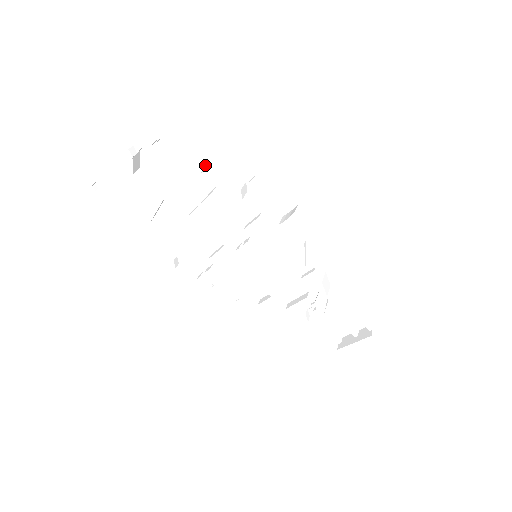
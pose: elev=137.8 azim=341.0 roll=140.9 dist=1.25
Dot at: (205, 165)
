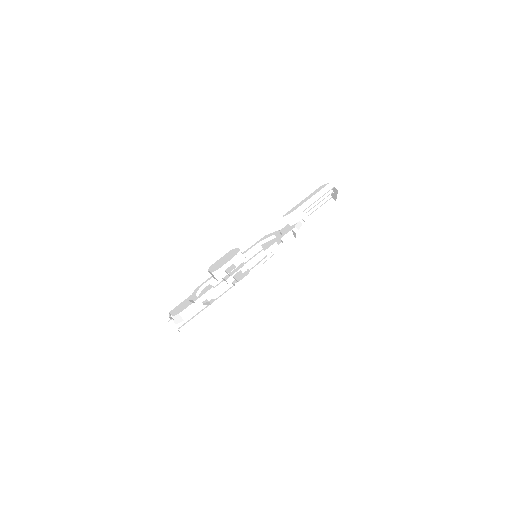
Dot at: (195, 296)
